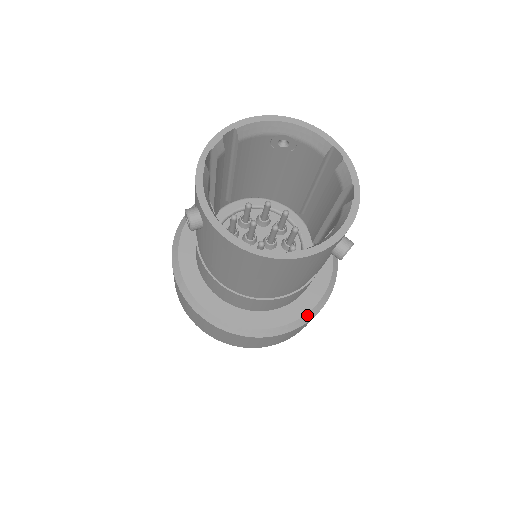
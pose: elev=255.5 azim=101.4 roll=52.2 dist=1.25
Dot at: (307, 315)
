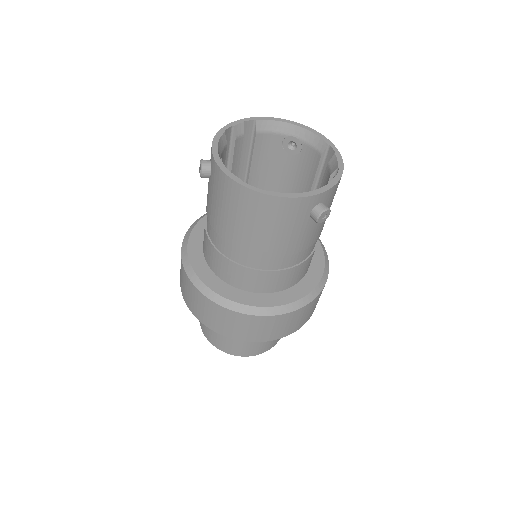
Dot at: (288, 306)
